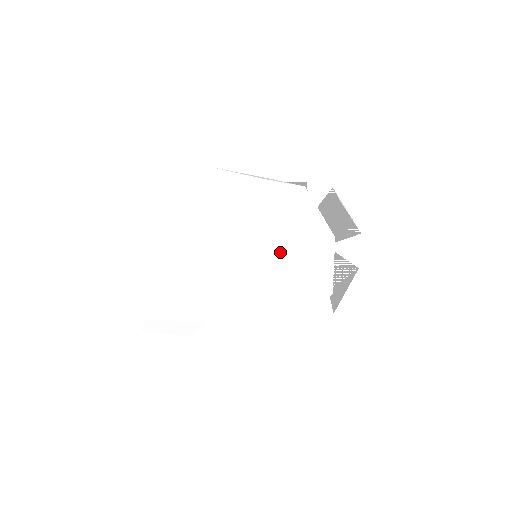
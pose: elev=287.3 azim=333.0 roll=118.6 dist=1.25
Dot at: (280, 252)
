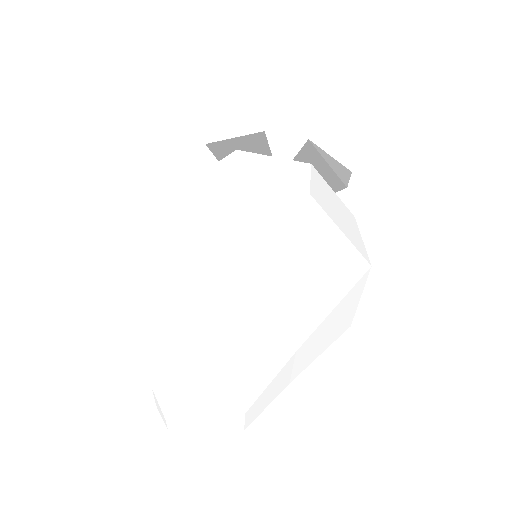
Dot at: (354, 281)
